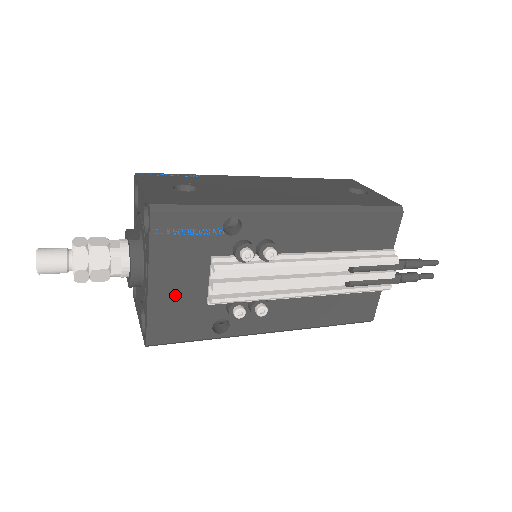
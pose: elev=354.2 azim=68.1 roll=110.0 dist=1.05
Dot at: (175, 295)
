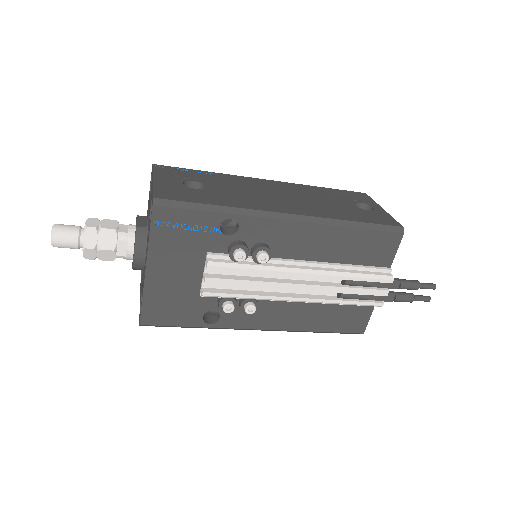
Dot at: (170, 283)
